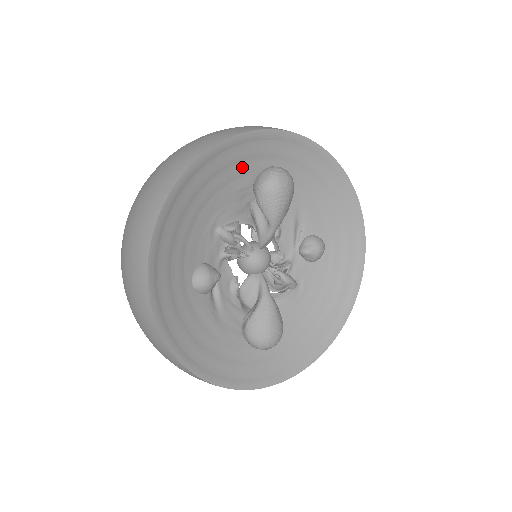
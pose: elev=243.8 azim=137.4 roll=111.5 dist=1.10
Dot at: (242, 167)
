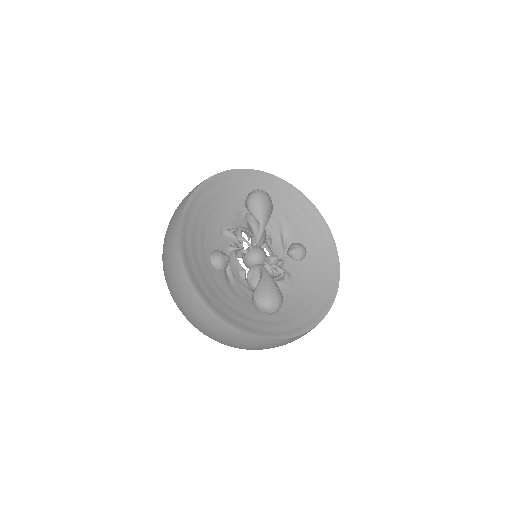
Dot at: (236, 192)
